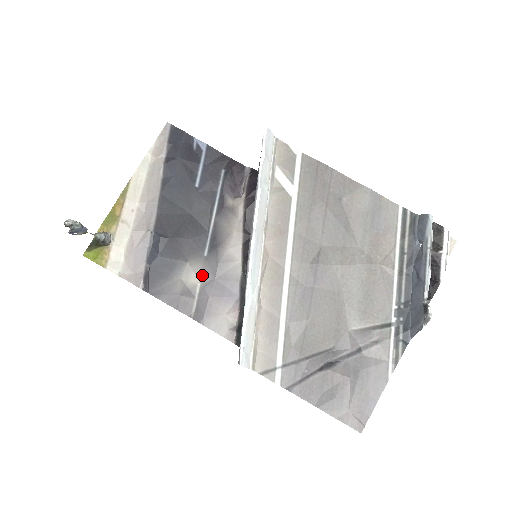
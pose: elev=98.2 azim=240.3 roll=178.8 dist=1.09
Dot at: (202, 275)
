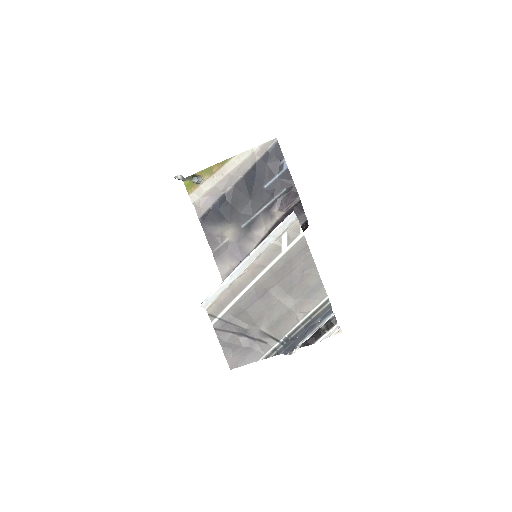
Dot at: (233, 235)
